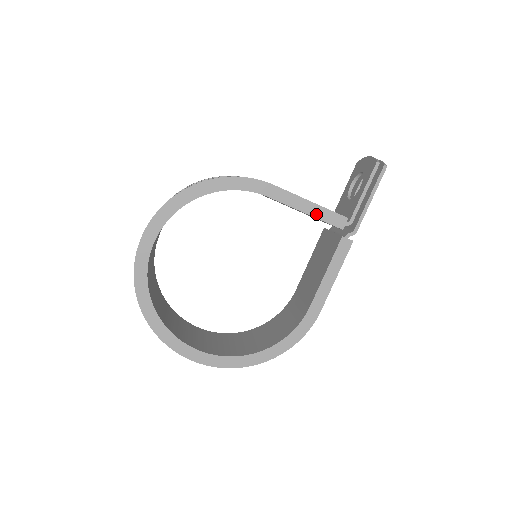
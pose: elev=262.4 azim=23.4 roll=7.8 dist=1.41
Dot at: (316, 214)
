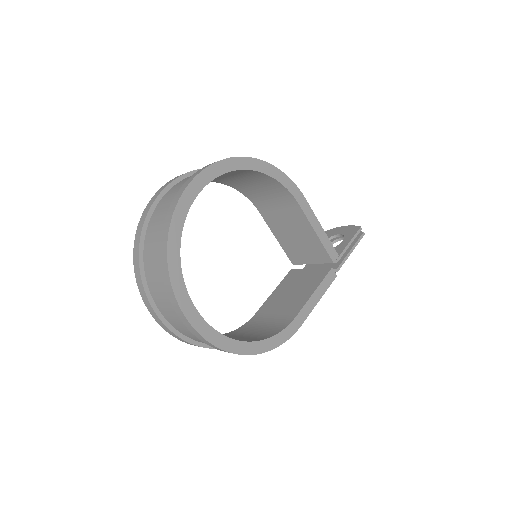
Dot at: (322, 239)
